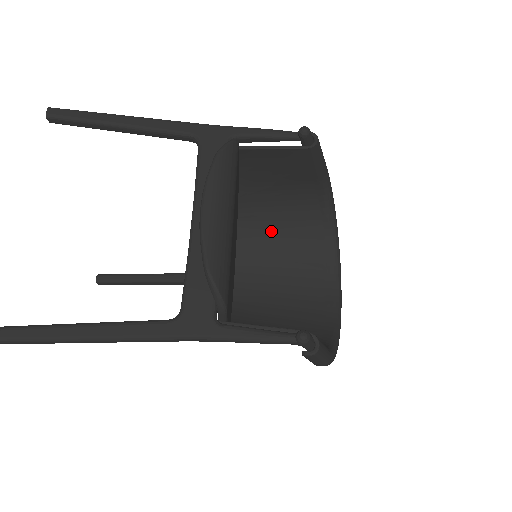
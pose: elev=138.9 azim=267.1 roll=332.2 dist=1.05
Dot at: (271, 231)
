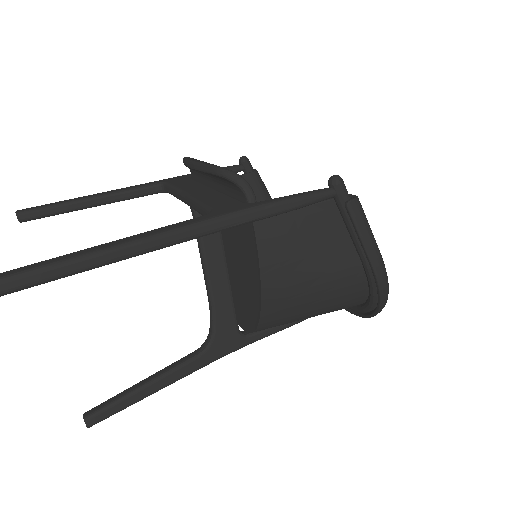
Dot at: occluded
